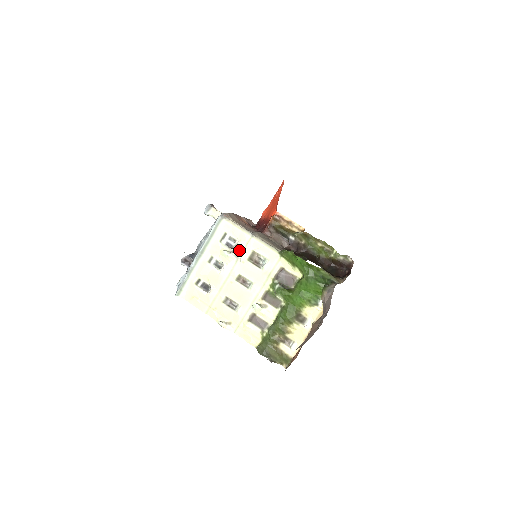
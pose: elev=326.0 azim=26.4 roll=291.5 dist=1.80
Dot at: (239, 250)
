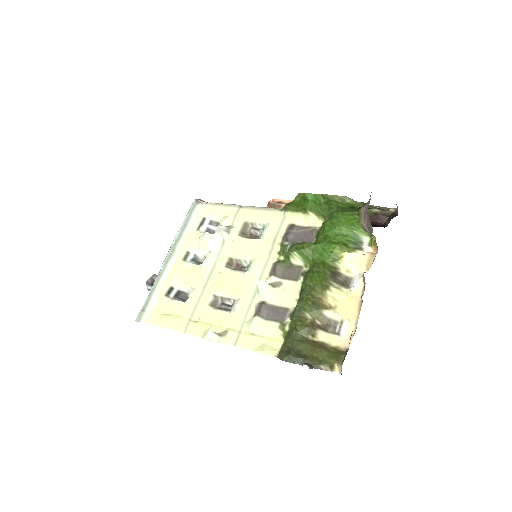
Dot at: (224, 226)
